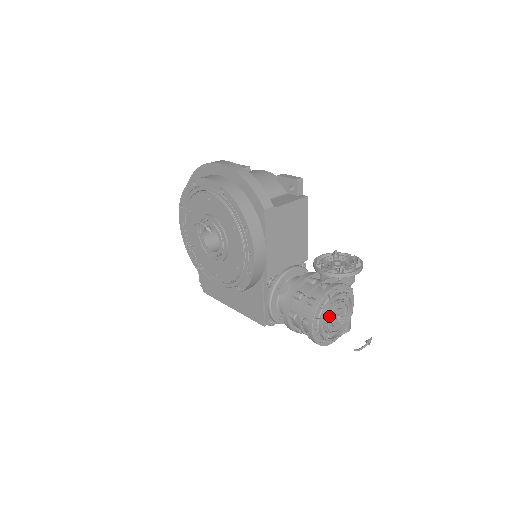
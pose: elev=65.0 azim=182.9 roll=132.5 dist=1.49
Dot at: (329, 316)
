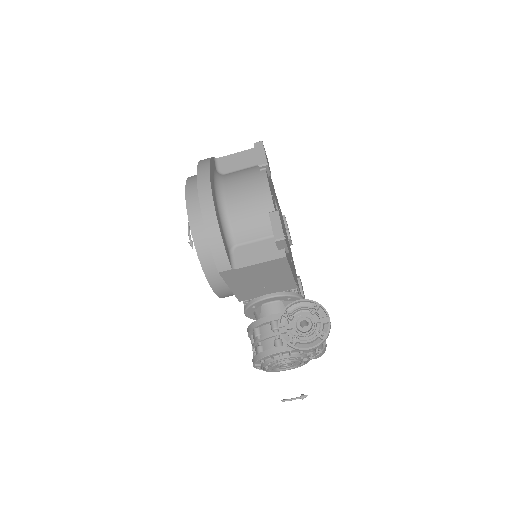
Dot at: (270, 367)
